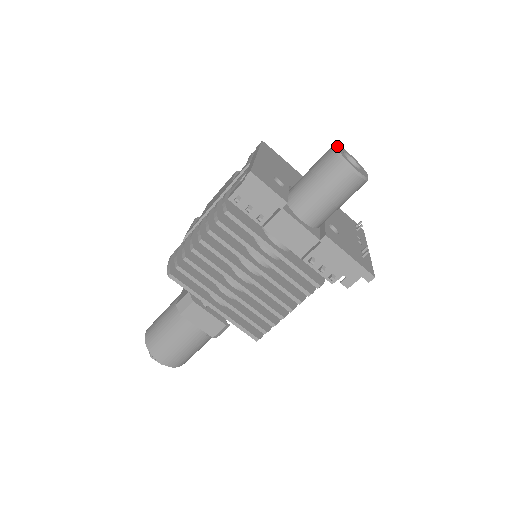
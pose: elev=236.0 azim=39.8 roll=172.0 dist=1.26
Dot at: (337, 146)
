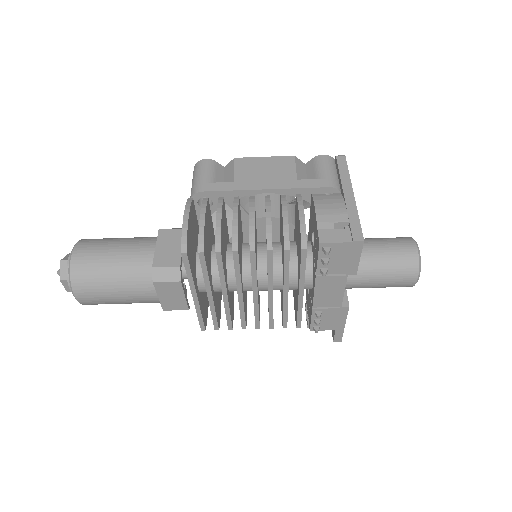
Dot at: (417, 245)
